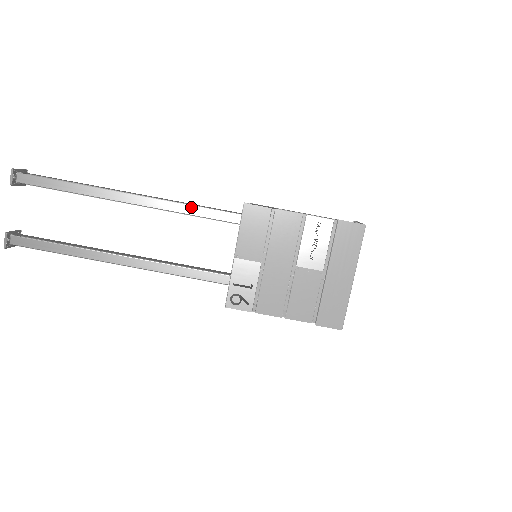
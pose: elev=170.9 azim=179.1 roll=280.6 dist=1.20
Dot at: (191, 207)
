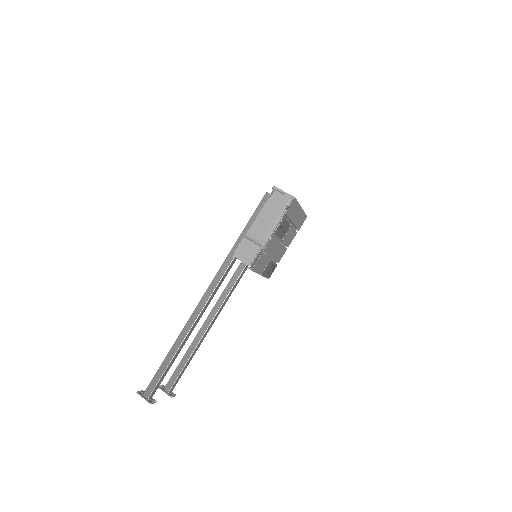
Dot at: (214, 292)
